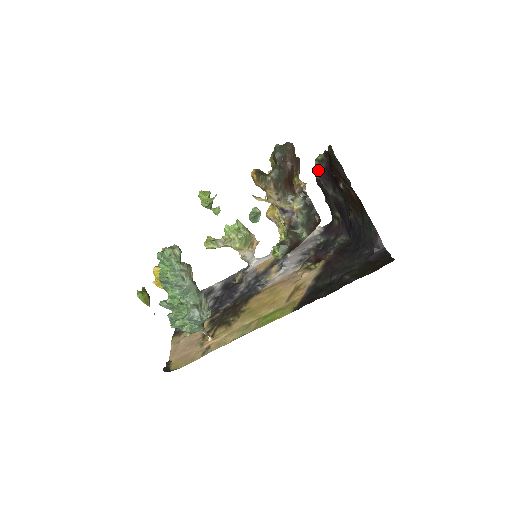
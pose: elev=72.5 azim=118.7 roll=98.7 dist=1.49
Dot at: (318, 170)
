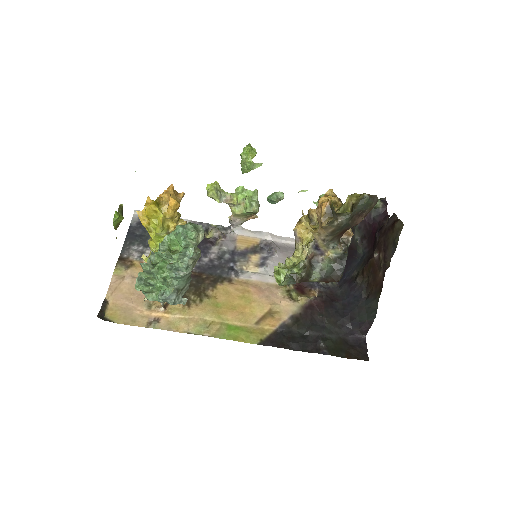
Dot at: occluded
